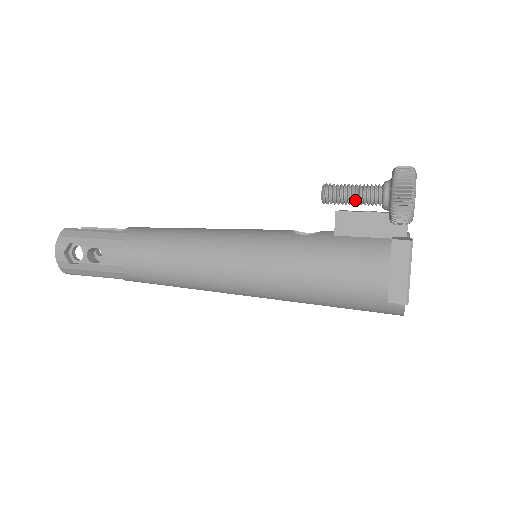
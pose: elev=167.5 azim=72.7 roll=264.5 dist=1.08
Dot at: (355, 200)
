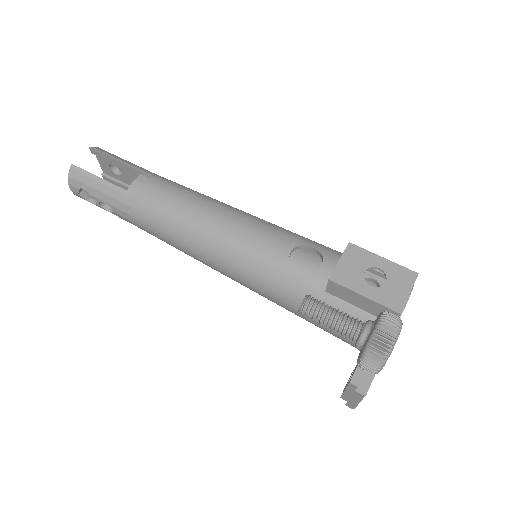
Dot at: (330, 329)
